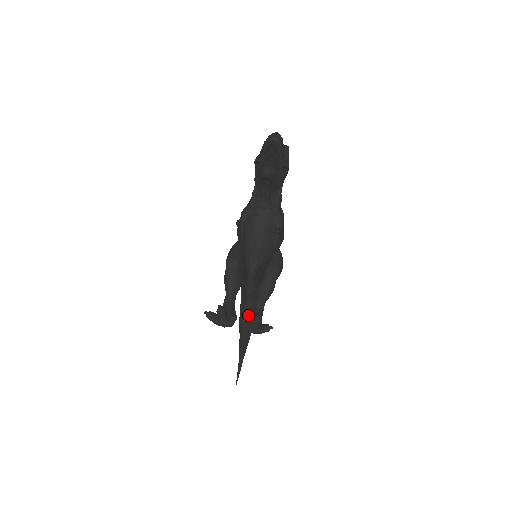
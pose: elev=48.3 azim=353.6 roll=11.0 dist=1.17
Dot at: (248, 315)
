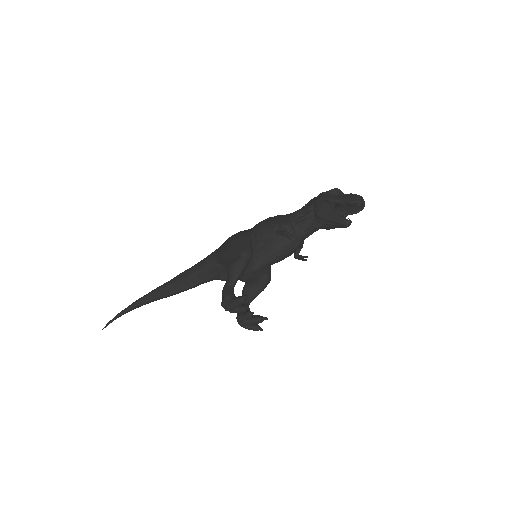
Dot at: occluded
